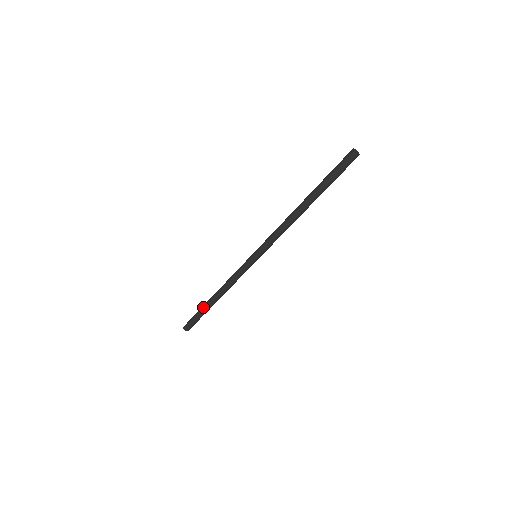
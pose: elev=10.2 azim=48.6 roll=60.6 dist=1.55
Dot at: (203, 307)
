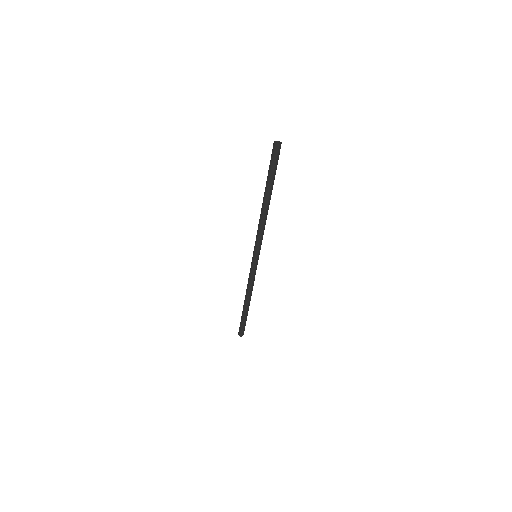
Dot at: (244, 314)
